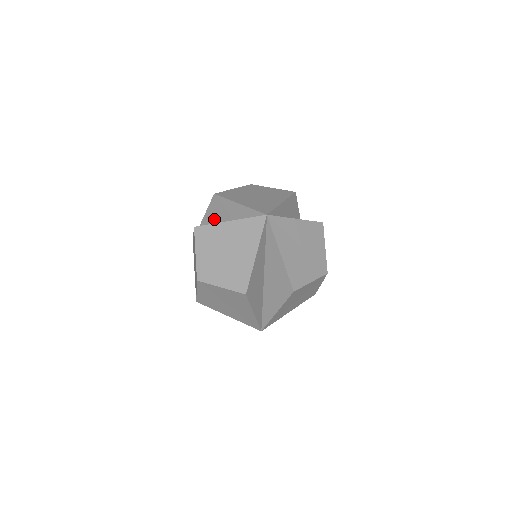
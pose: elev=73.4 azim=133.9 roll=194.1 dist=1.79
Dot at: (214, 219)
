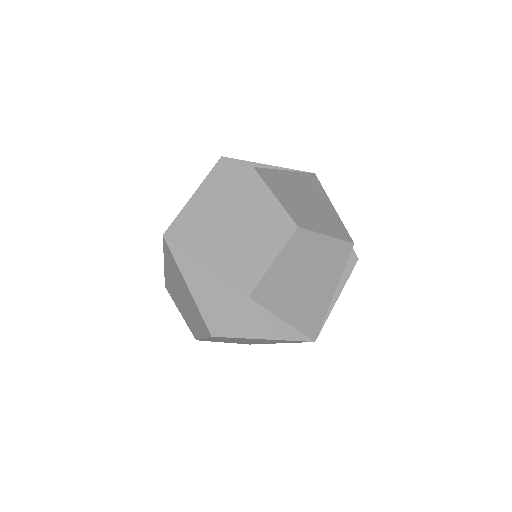
Dot at: occluded
